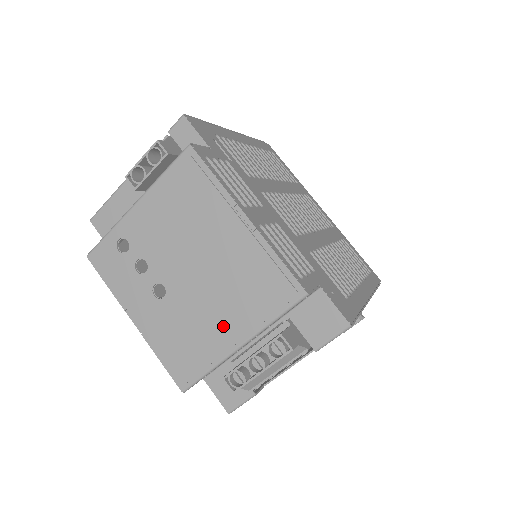
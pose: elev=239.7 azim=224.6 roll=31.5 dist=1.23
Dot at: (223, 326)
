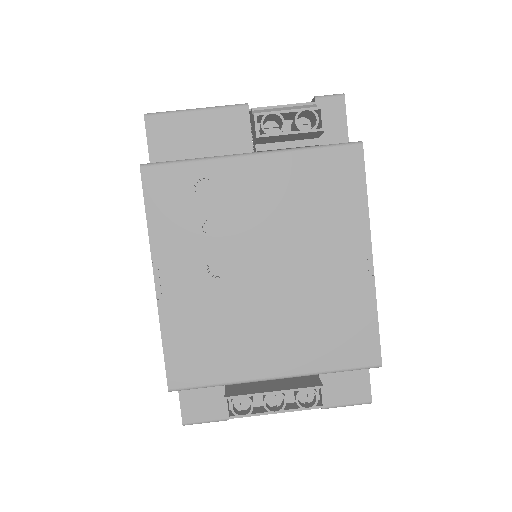
Dot at: (272, 348)
